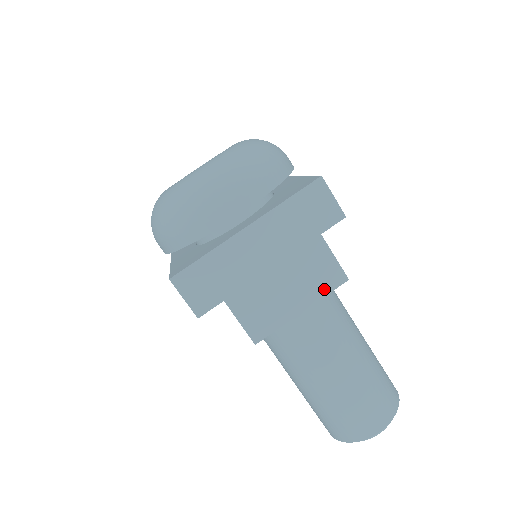
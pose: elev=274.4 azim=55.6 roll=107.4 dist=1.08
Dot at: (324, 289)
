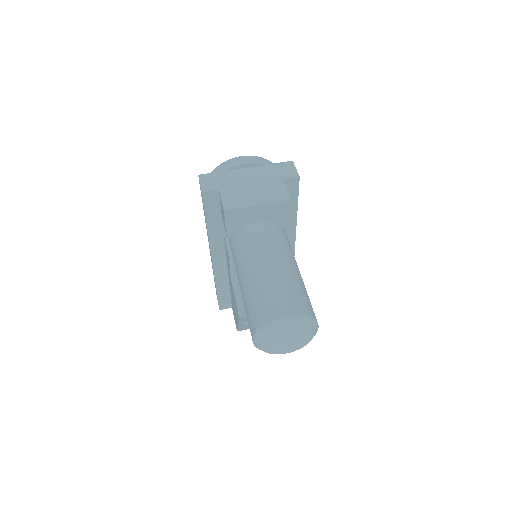
Dot at: (275, 200)
